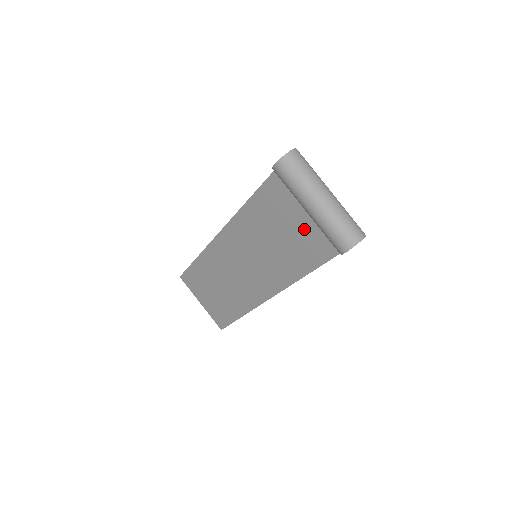
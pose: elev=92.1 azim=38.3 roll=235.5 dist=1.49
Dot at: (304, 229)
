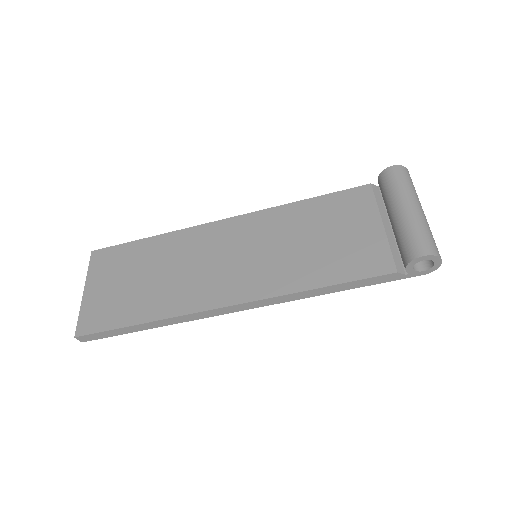
Dot at: (363, 239)
